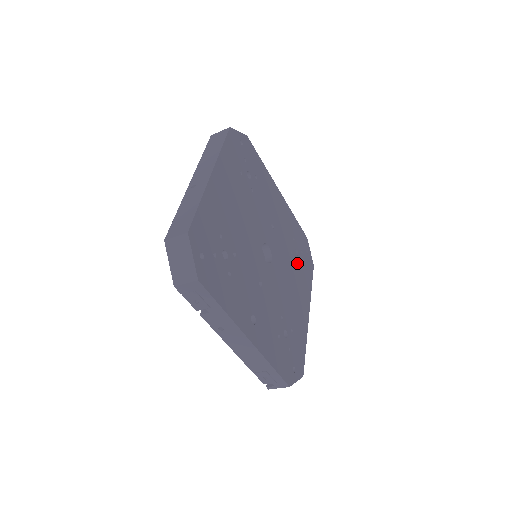
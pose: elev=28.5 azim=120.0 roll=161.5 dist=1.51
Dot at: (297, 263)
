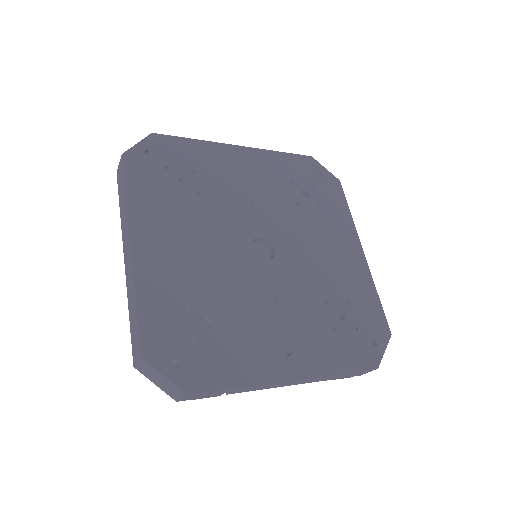
Dot at: (313, 207)
